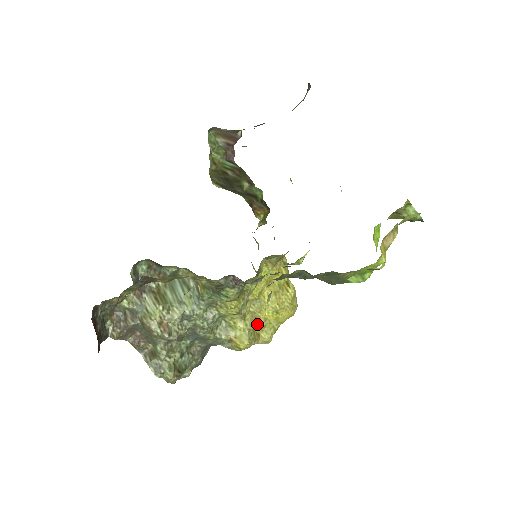
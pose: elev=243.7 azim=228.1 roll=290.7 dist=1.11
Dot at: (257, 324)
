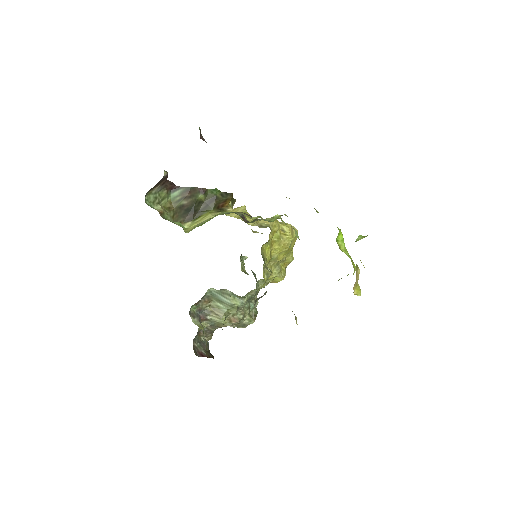
Dot at: (280, 263)
